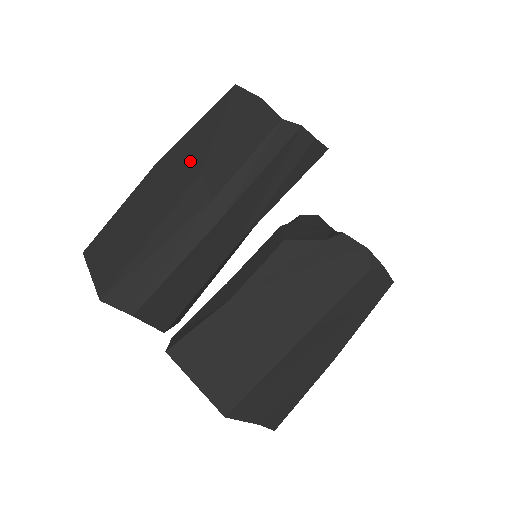
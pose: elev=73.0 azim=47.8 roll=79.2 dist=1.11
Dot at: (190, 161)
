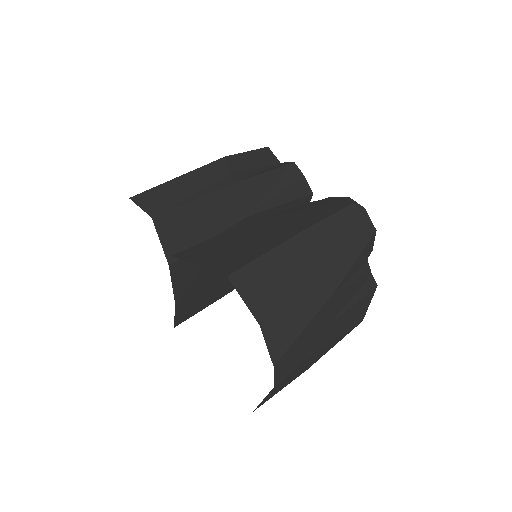
Dot at: occluded
